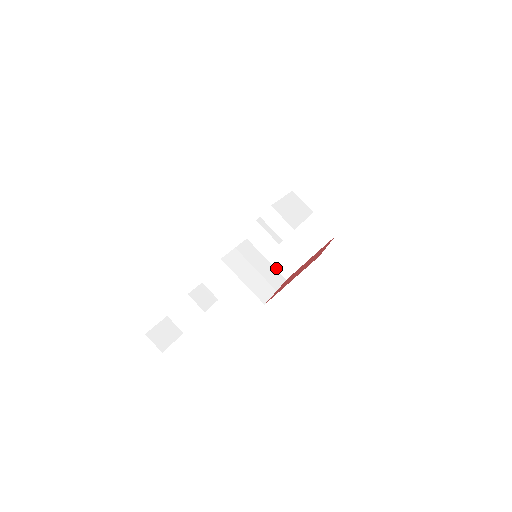
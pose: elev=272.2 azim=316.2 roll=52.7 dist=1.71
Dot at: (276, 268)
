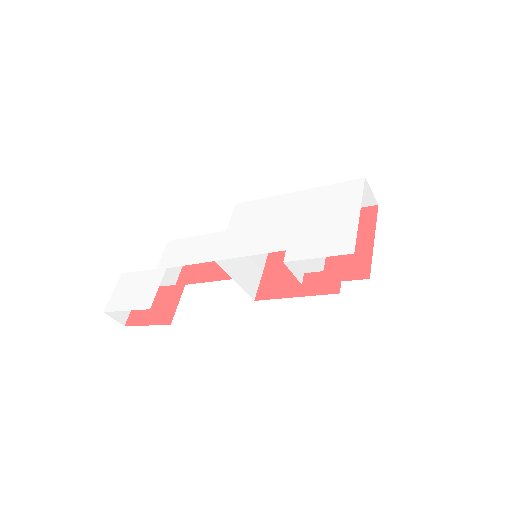
Dot at: occluded
